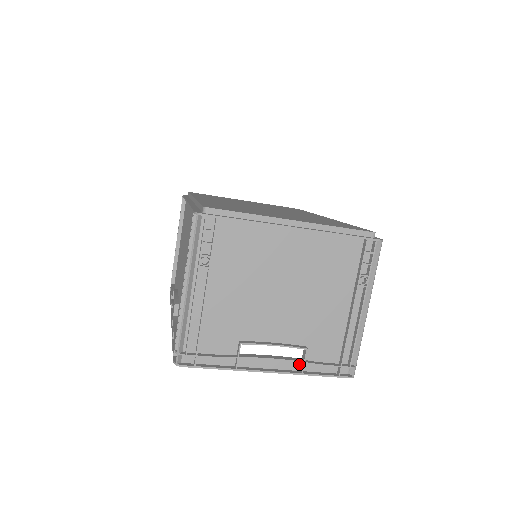
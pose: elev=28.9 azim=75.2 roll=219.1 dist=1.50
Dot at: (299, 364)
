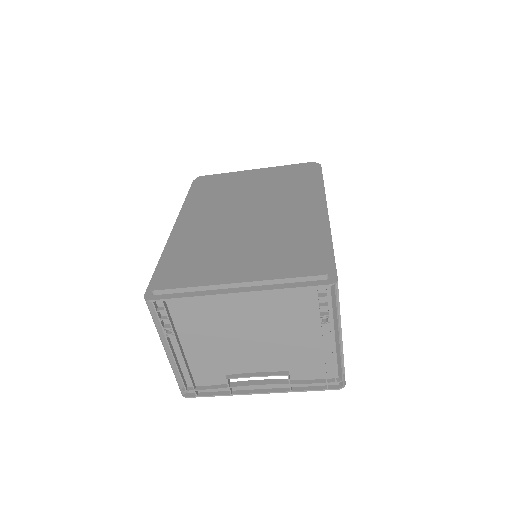
Dot at: (287, 383)
